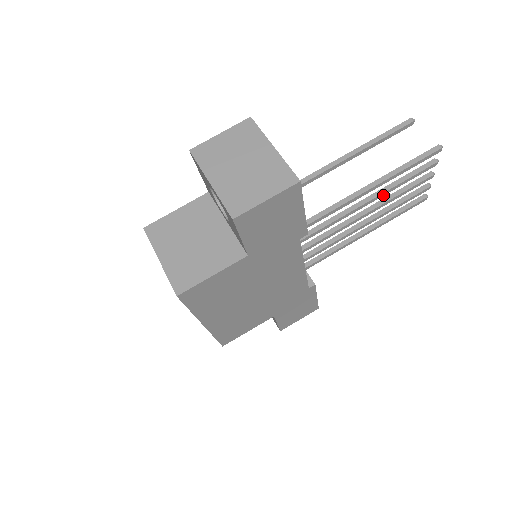
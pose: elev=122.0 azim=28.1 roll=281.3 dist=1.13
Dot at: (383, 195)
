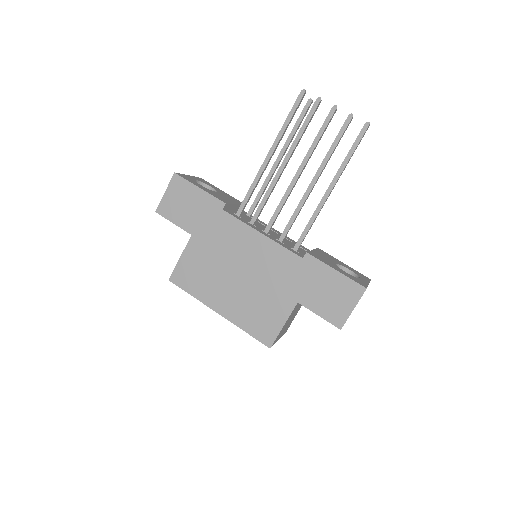
Dot at: (293, 150)
